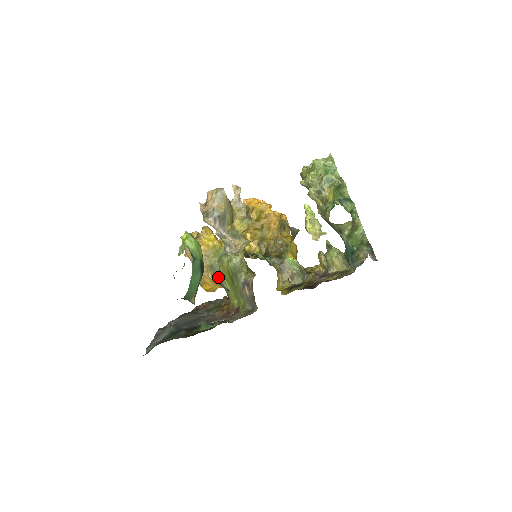
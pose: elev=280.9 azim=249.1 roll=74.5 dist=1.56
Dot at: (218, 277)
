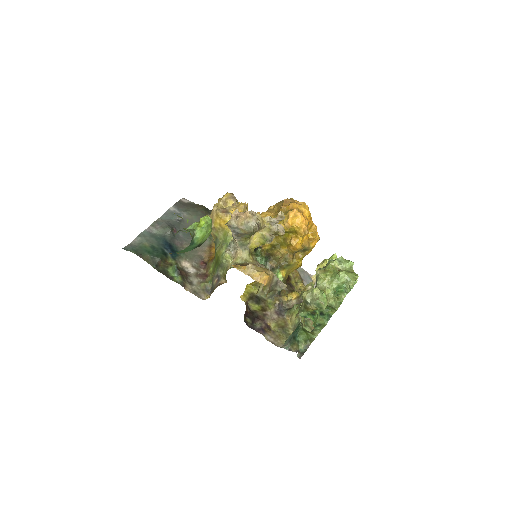
Dot at: (215, 247)
